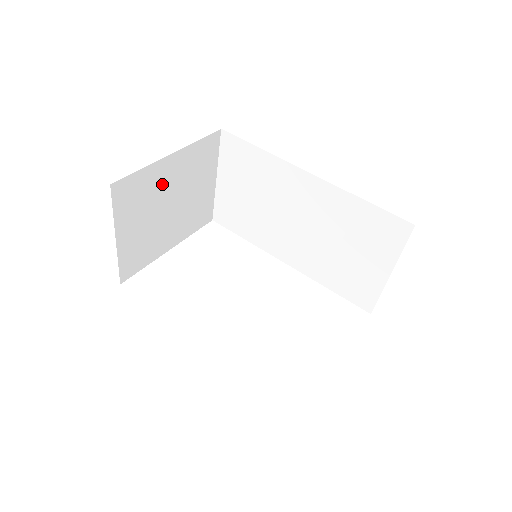
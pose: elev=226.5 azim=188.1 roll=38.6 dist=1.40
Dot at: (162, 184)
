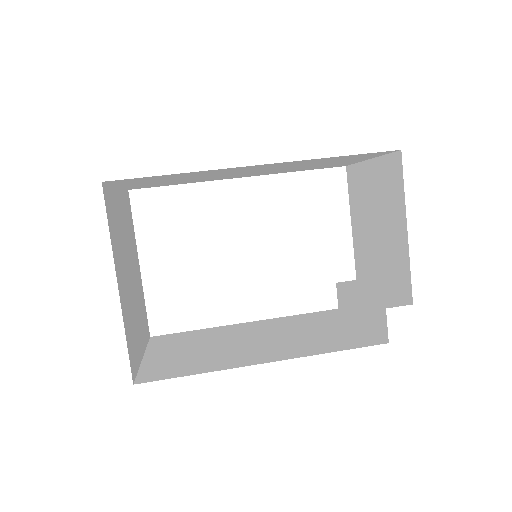
Dot at: (126, 296)
